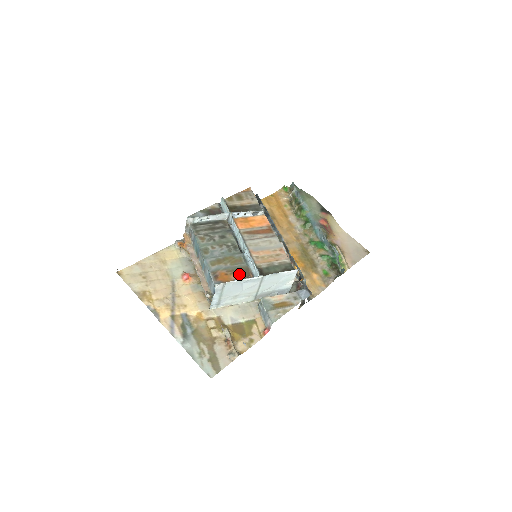
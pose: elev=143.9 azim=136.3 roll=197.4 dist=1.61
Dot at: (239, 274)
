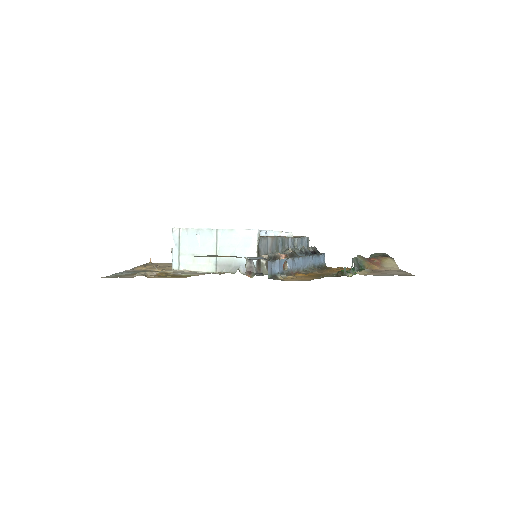
Dot at: occluded
